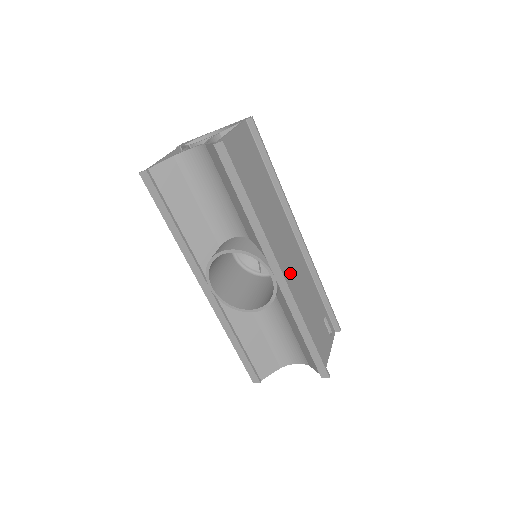
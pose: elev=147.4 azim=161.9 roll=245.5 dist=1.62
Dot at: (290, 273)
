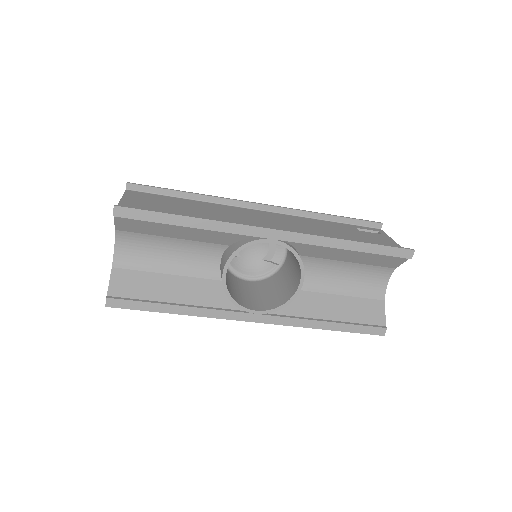
Dot at: (285, 229)
